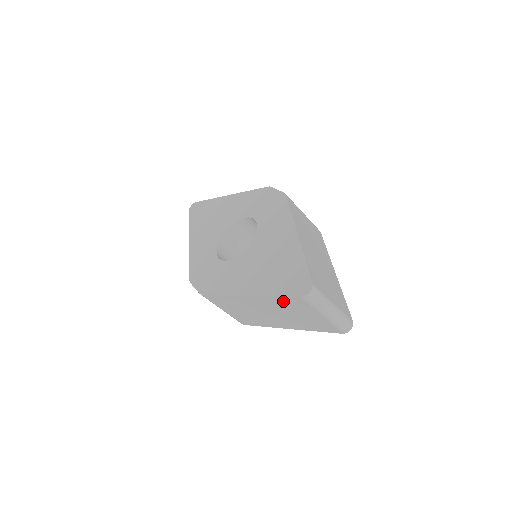
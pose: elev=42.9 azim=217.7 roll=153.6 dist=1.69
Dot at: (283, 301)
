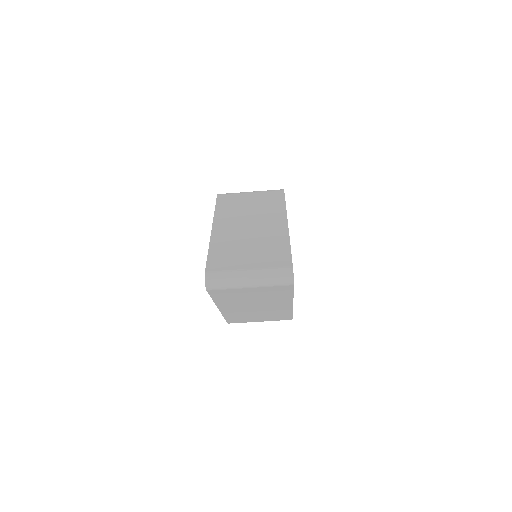
Dot at: (221, 298)
